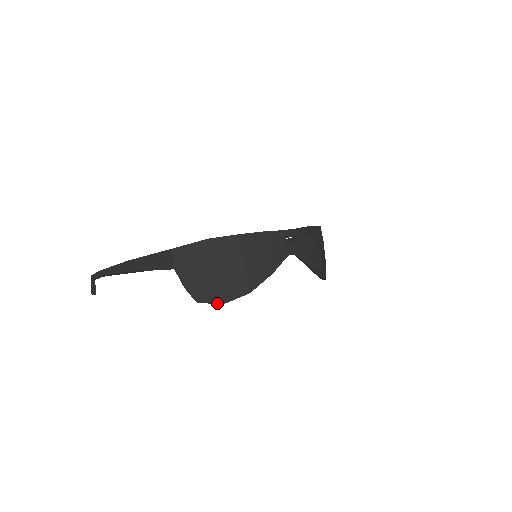
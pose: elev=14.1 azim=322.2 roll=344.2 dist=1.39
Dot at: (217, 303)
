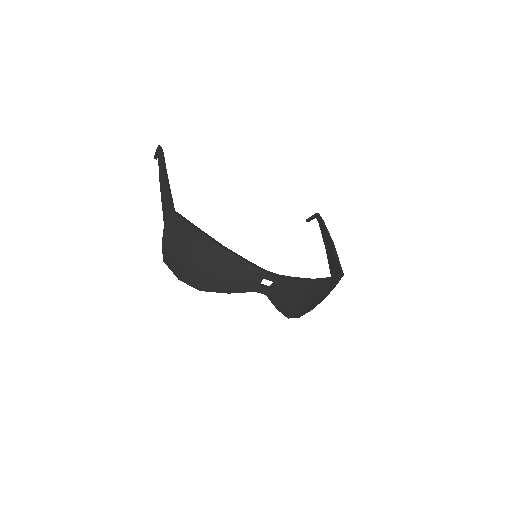
Dot at: (175, 275)
